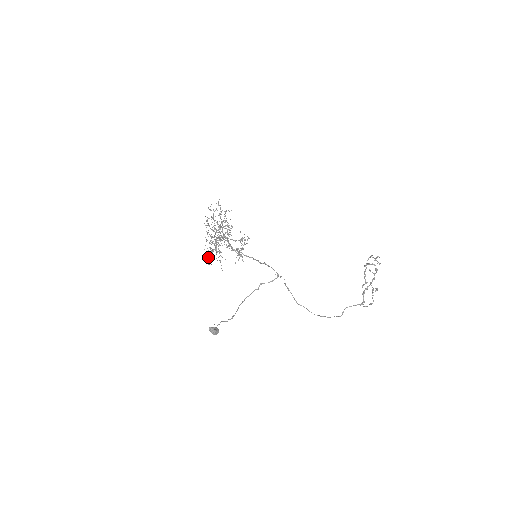
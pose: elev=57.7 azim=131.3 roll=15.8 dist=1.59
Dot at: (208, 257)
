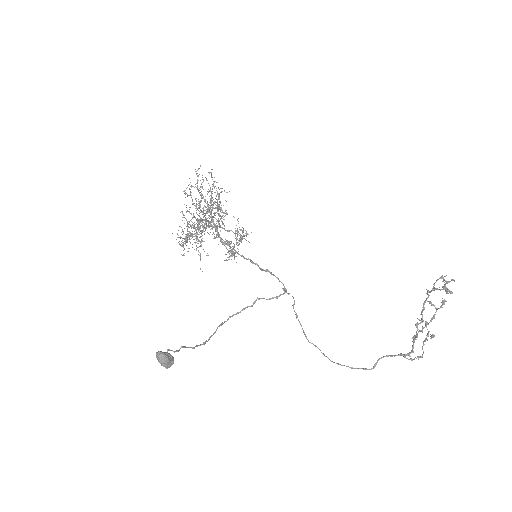
Dot at: (182, 244)
